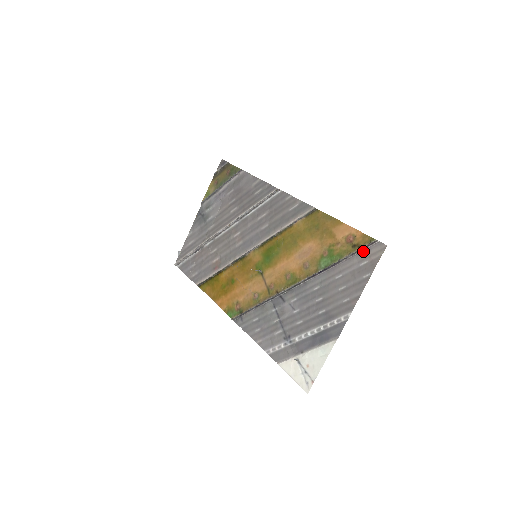
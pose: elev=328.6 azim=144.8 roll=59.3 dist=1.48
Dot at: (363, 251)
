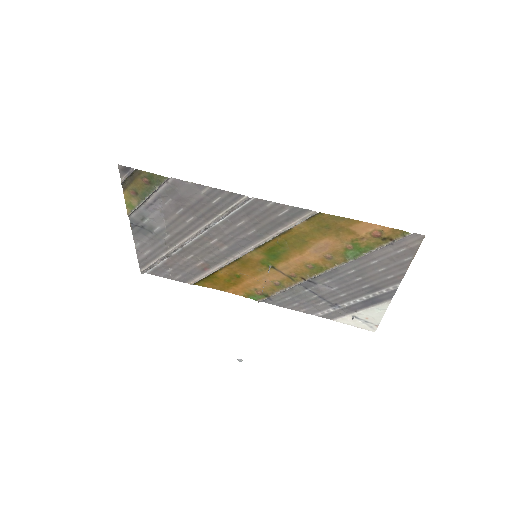
Dot at: (397, 242)
